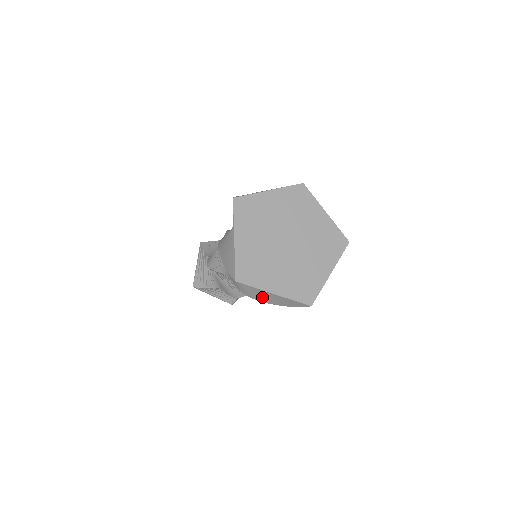
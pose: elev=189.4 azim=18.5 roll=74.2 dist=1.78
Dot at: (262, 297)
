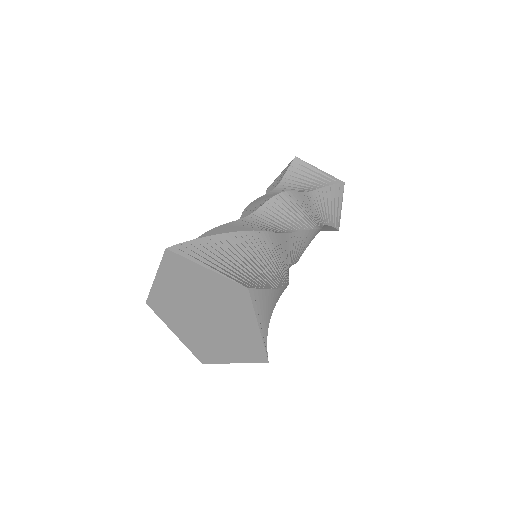
Dot at: occluded
